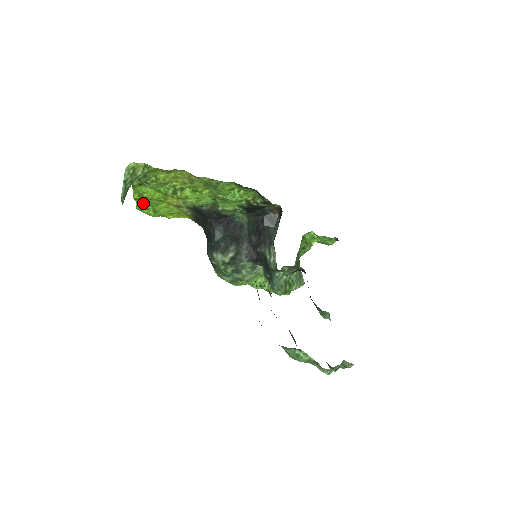
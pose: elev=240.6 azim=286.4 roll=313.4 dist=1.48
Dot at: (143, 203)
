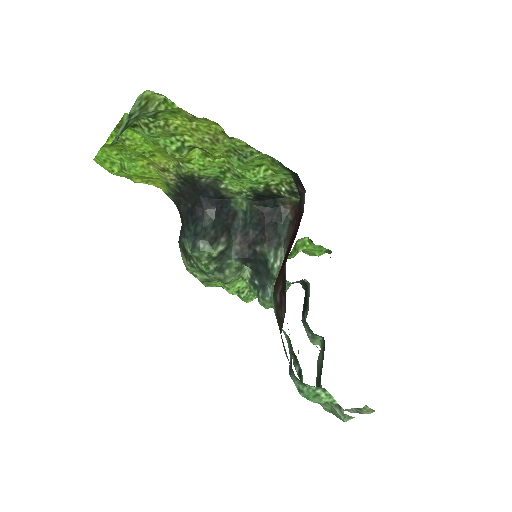
Dot at: (110, 153)
